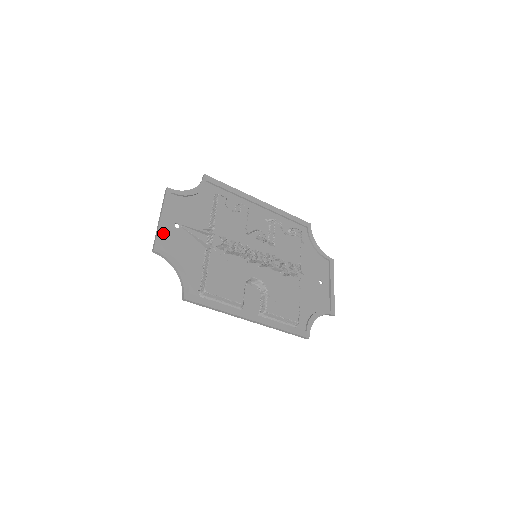
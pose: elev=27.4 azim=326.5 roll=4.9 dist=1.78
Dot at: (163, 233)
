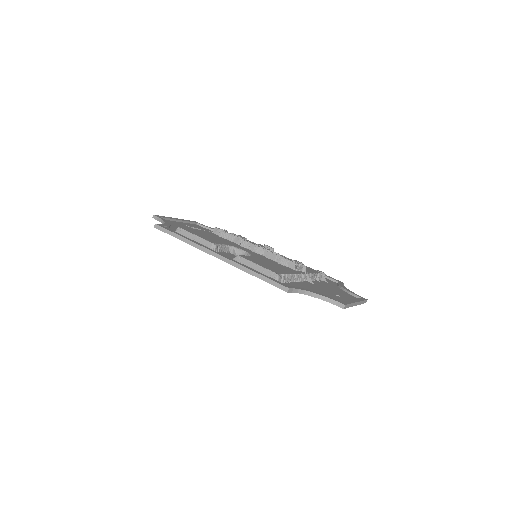
Dot at: (171, 221)
